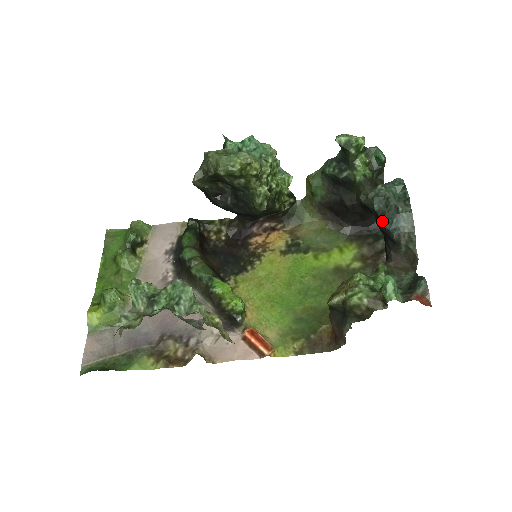
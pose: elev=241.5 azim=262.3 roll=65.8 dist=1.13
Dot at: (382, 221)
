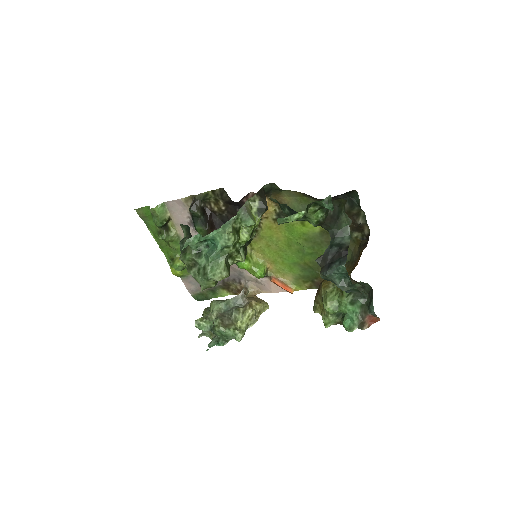
Dot at: occluded
